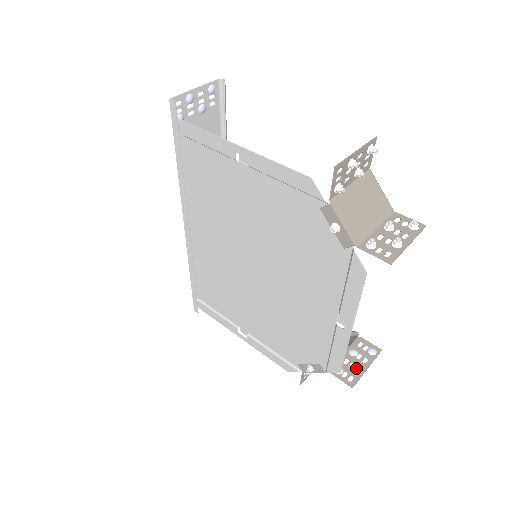
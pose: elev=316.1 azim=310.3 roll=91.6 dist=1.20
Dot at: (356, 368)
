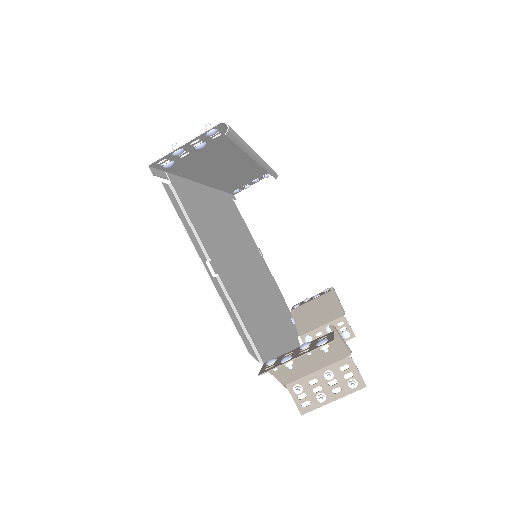
Dot at: occluded
